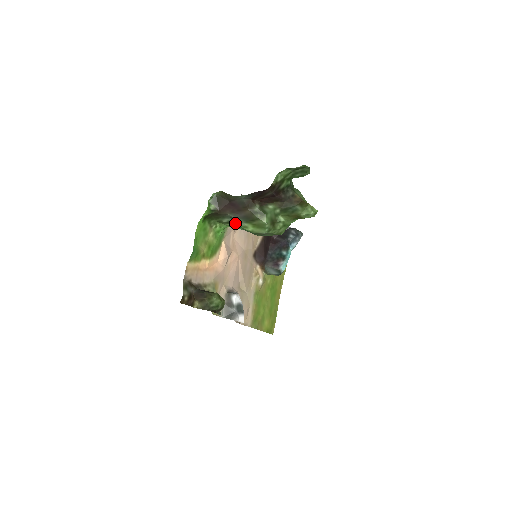
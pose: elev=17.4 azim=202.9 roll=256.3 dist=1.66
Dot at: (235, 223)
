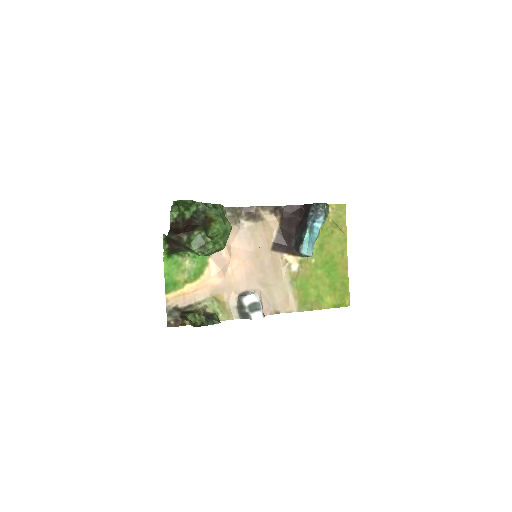
Dot at: occluded
